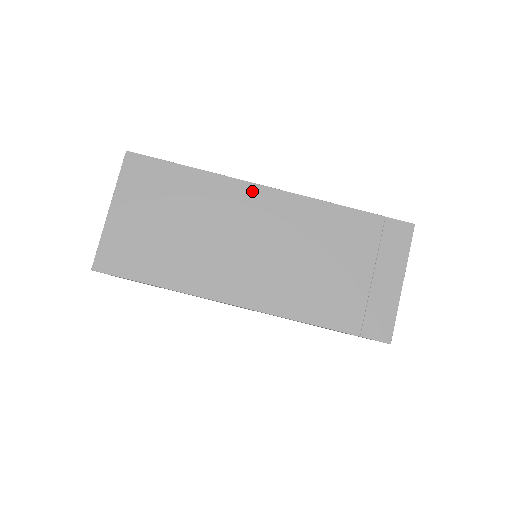
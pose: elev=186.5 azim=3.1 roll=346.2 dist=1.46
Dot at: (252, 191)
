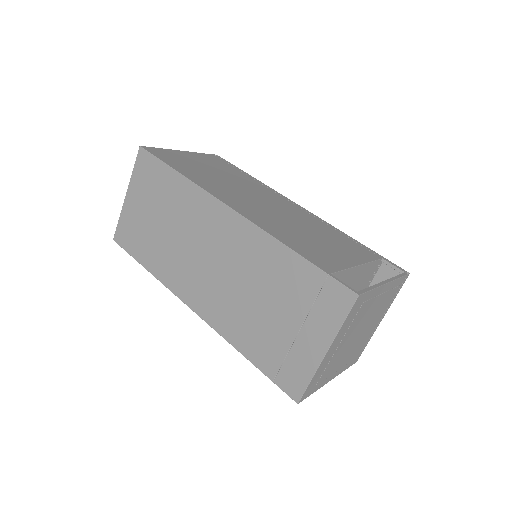
Dot at: (216, 207)
